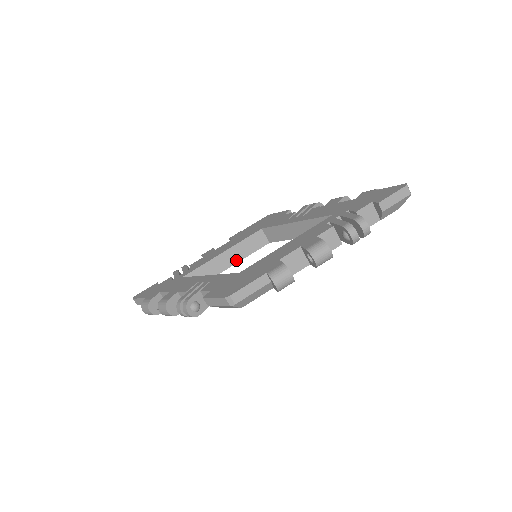
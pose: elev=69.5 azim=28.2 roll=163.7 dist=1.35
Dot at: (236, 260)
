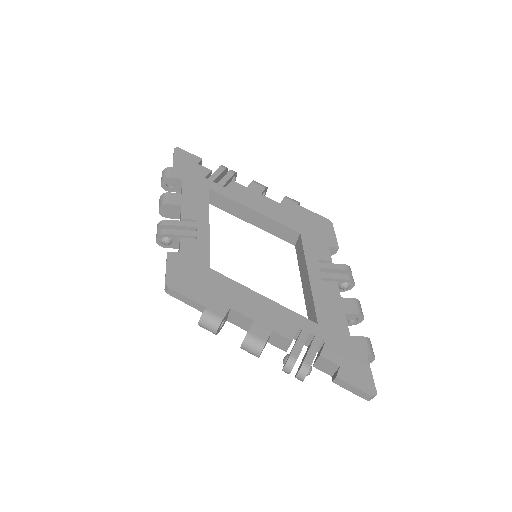
Dot at: (259, 225)
